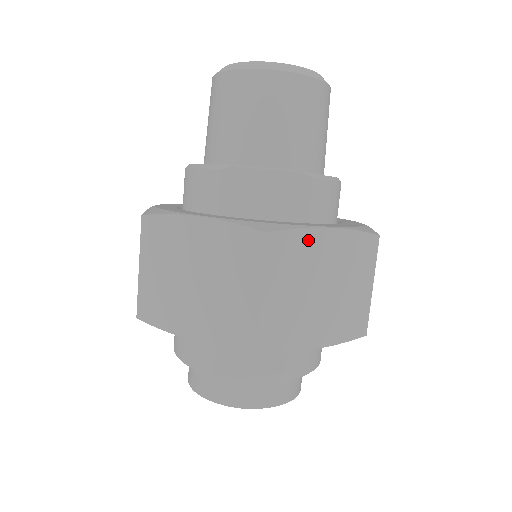
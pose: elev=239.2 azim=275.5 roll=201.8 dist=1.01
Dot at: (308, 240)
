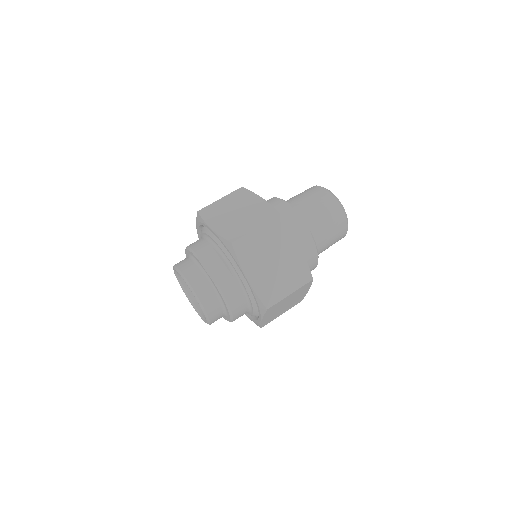
Dot at: (289, 238)
